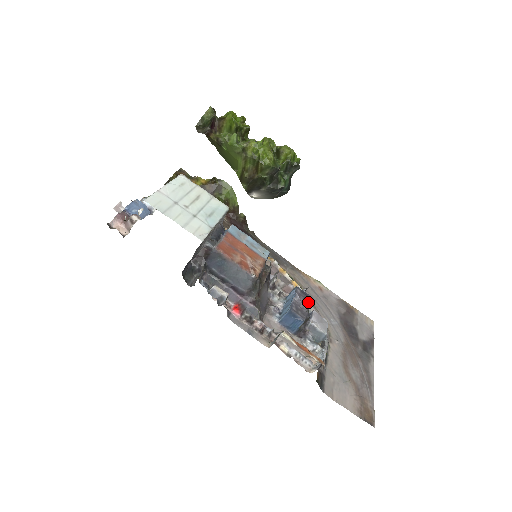
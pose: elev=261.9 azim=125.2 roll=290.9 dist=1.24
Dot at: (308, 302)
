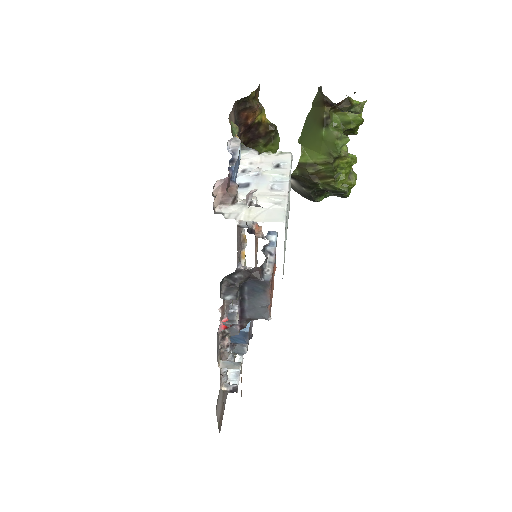
Dot at: occluded
